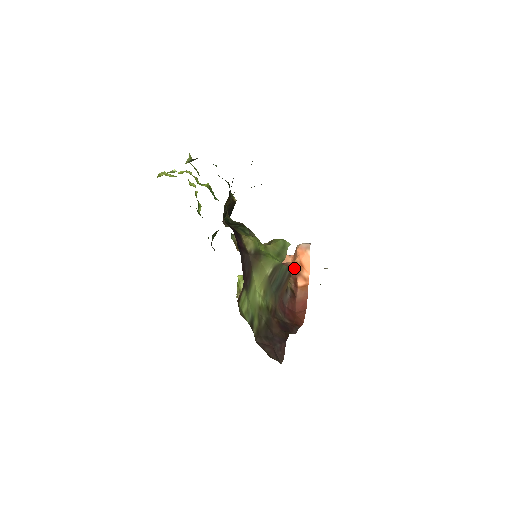
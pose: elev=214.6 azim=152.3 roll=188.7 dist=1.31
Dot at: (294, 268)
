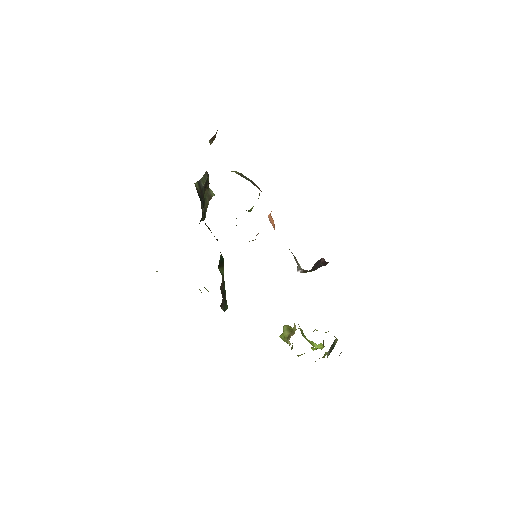
Dot at: occluded
